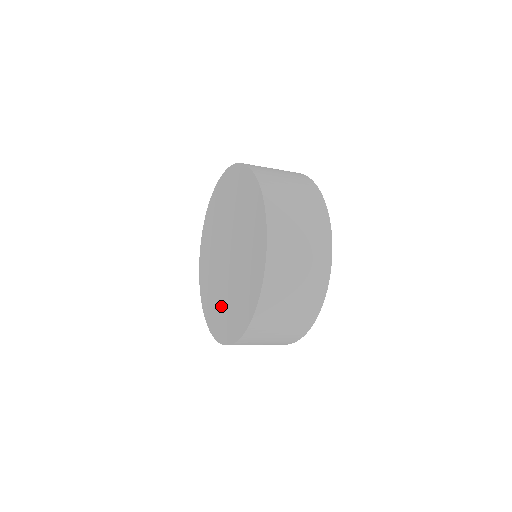
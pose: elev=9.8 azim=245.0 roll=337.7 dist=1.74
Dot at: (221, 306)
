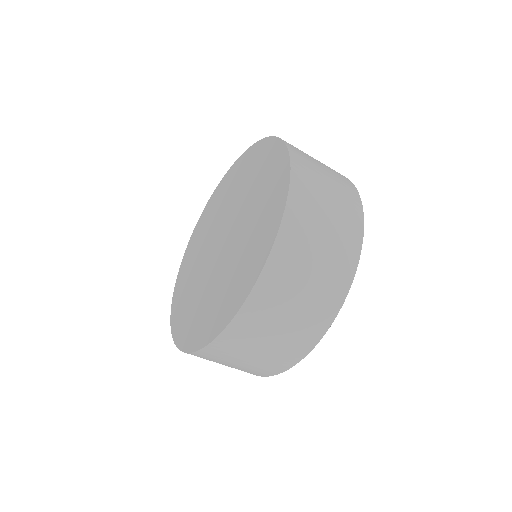
Dot at: (226, 283)
